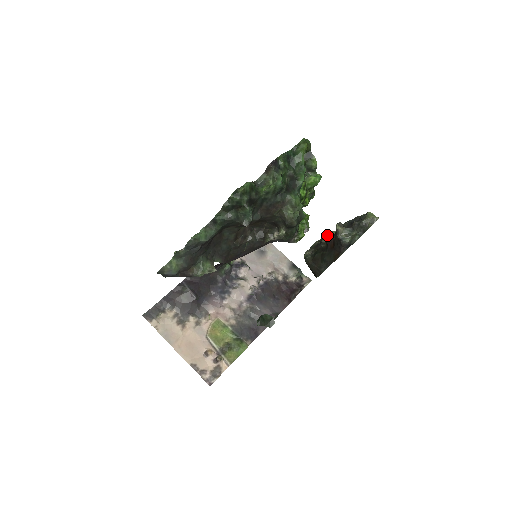
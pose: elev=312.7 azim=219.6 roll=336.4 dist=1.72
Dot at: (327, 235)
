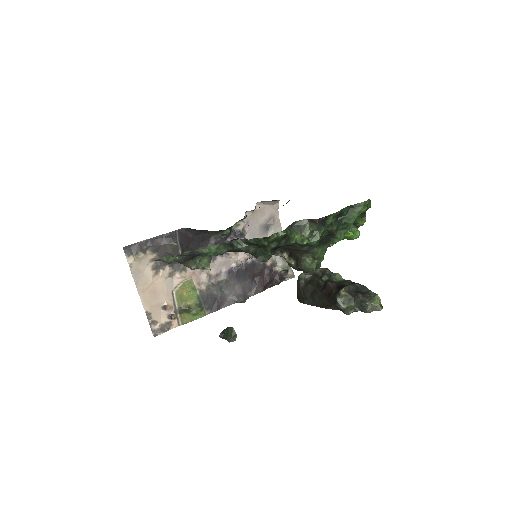
Dot at: occluded
